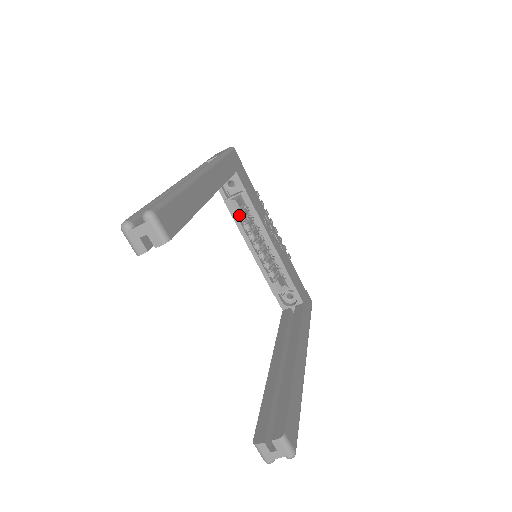
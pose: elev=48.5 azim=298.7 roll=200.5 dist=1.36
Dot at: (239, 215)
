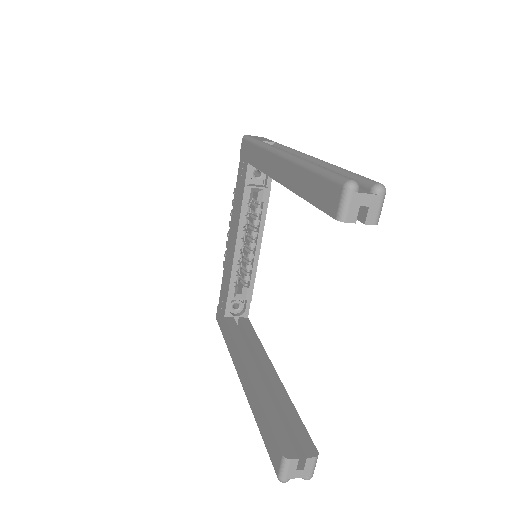
Dot at: (248, 207)
